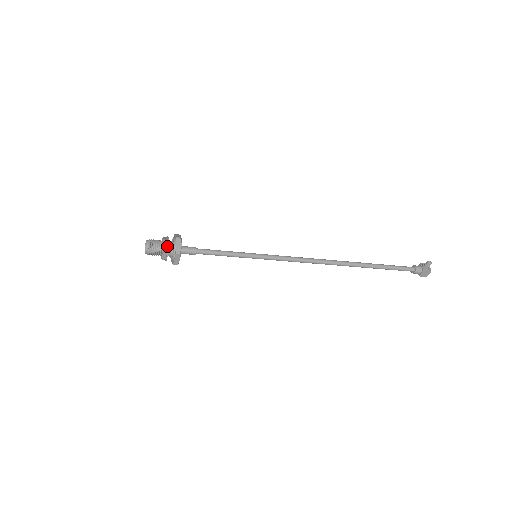
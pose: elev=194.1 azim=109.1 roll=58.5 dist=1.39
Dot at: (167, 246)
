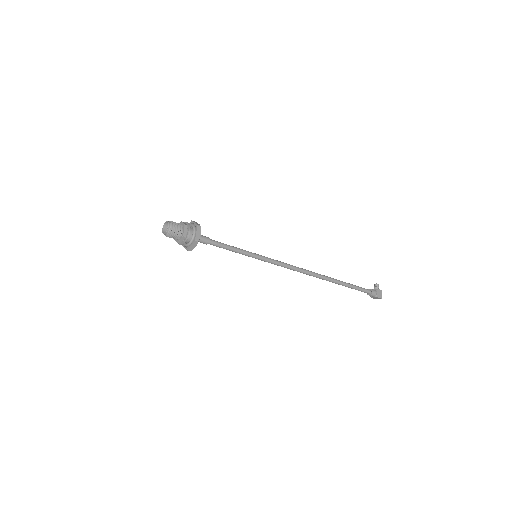
Dot at: (186, 224)
